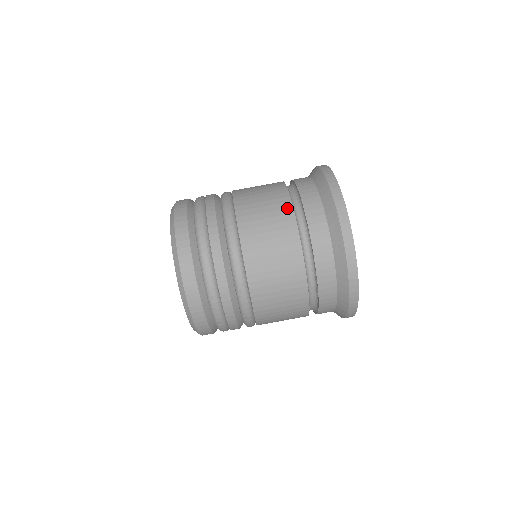
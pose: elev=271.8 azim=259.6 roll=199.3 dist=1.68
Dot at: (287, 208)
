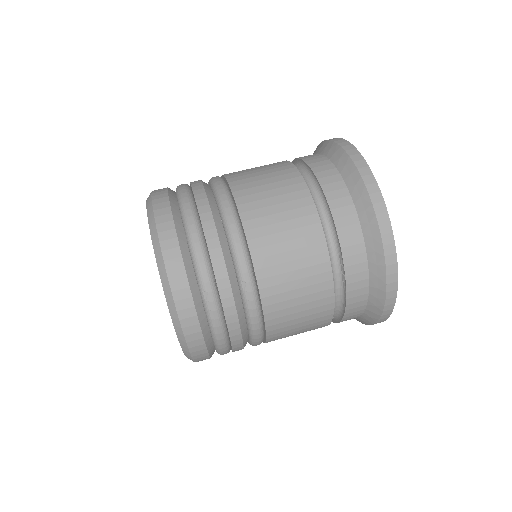
Dot at: (295, 177)
